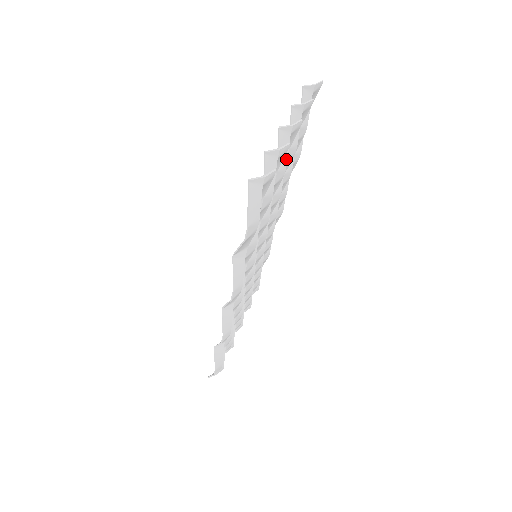
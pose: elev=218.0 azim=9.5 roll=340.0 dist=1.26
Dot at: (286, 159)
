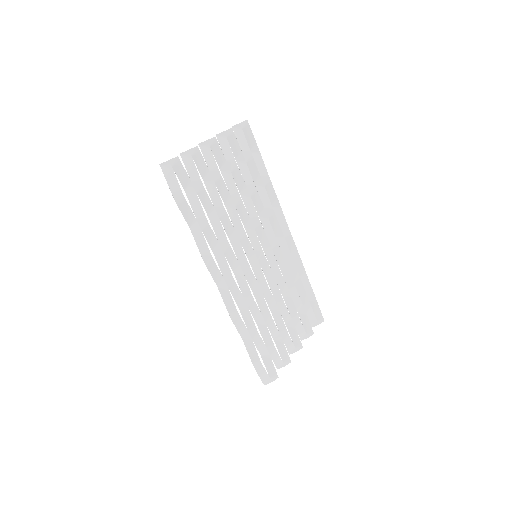
Dot at: (215, 163)
